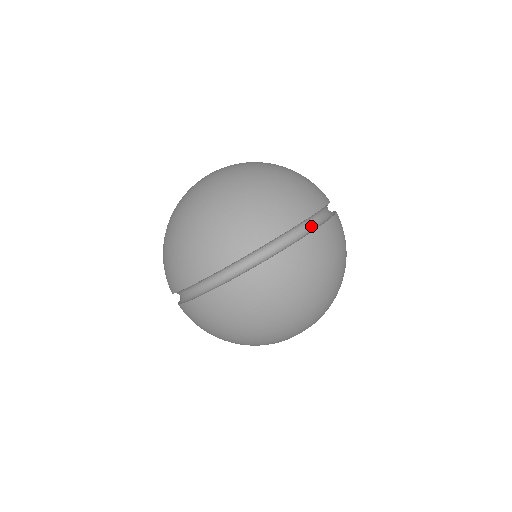
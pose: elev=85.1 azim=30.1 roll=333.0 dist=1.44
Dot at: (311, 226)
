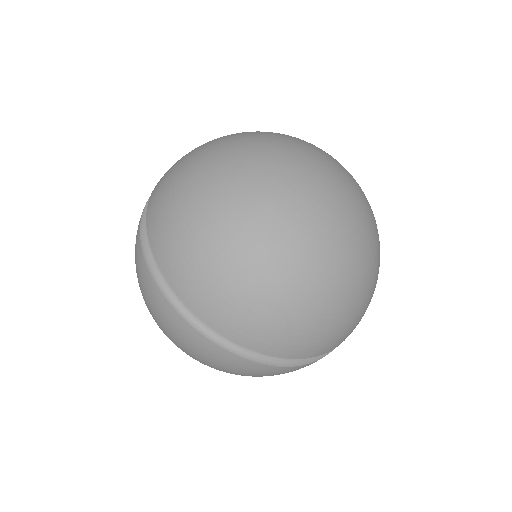
Dot at: occluded
